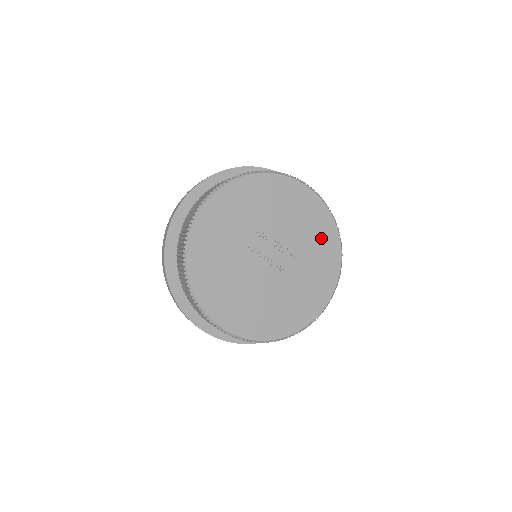
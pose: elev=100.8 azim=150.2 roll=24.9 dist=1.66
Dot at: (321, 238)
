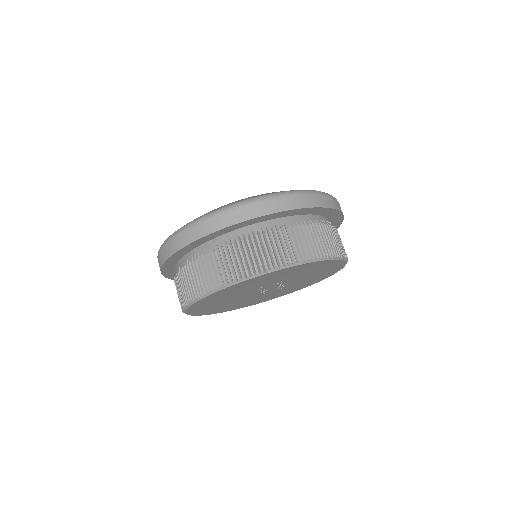
Dot at: (312, 281)
